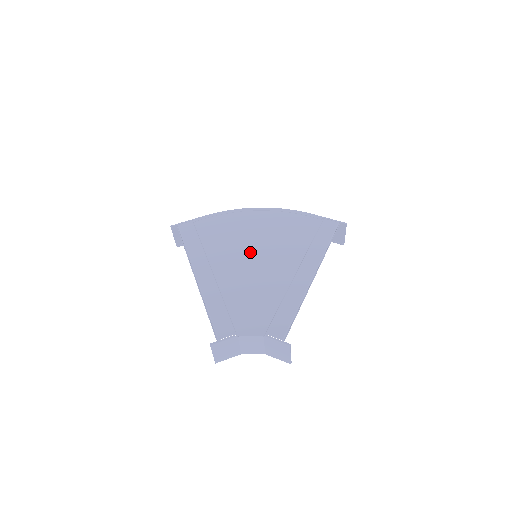
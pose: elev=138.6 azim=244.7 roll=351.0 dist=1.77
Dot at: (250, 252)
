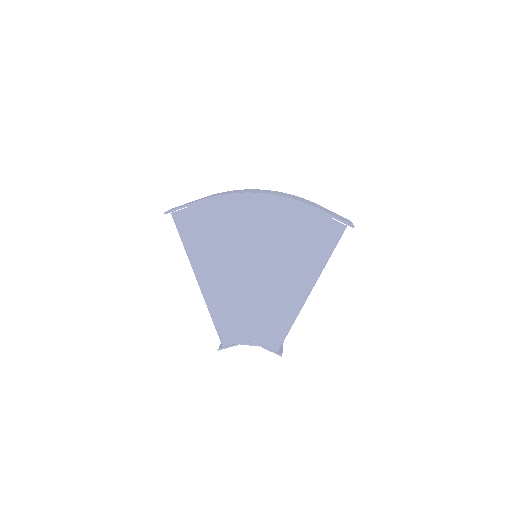
Dot at: (250, 257)
